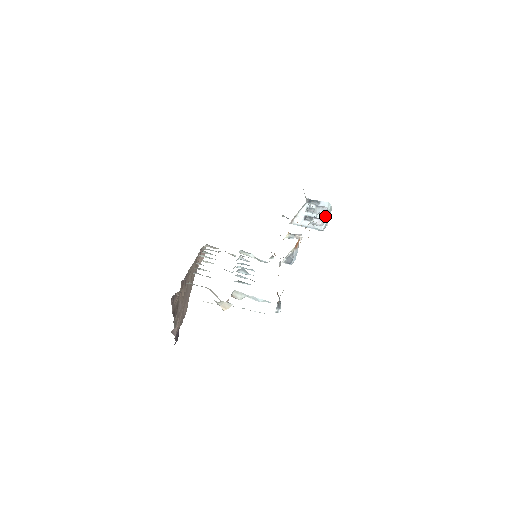
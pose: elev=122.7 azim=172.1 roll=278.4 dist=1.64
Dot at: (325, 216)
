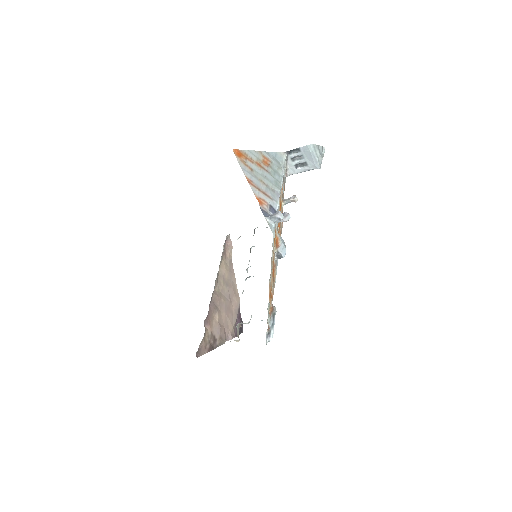
Dot at: (313, 157)
